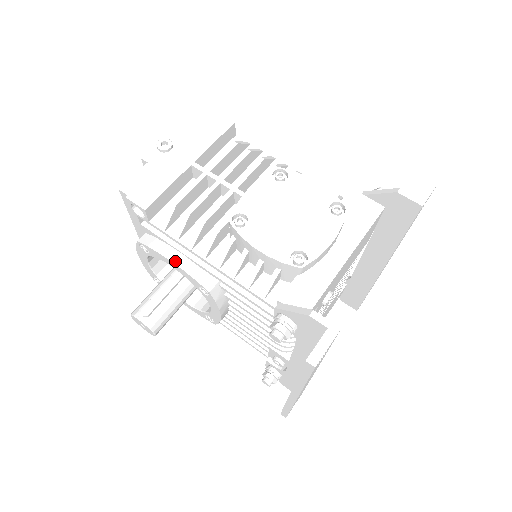
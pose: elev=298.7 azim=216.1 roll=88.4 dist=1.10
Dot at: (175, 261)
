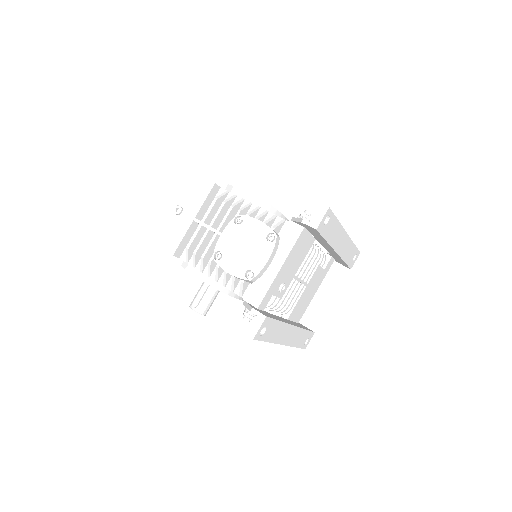
Dot at: (199, 277)
